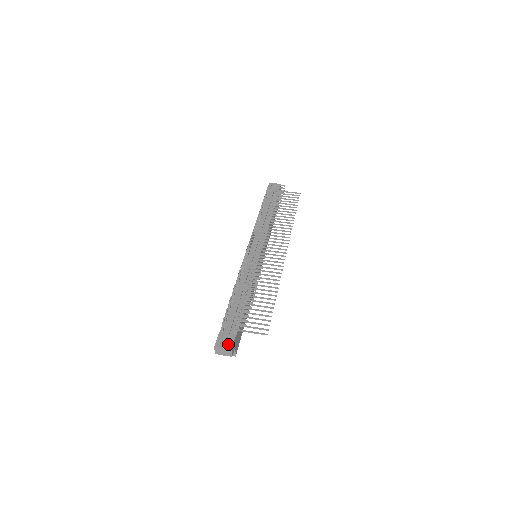
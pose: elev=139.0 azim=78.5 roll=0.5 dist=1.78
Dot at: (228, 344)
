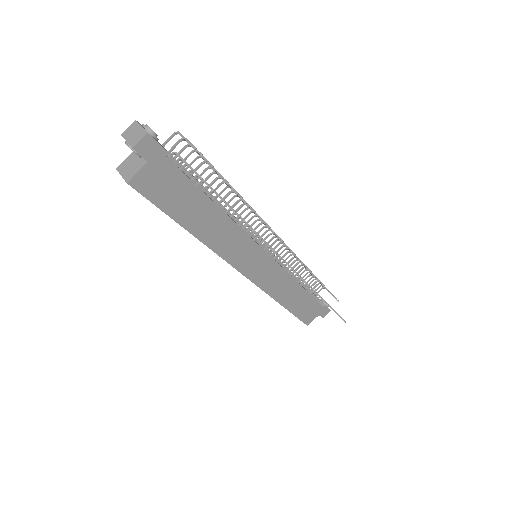
Dot at: (152, 132)
